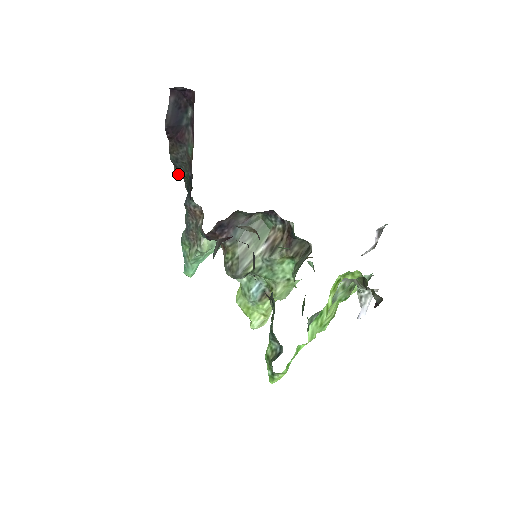
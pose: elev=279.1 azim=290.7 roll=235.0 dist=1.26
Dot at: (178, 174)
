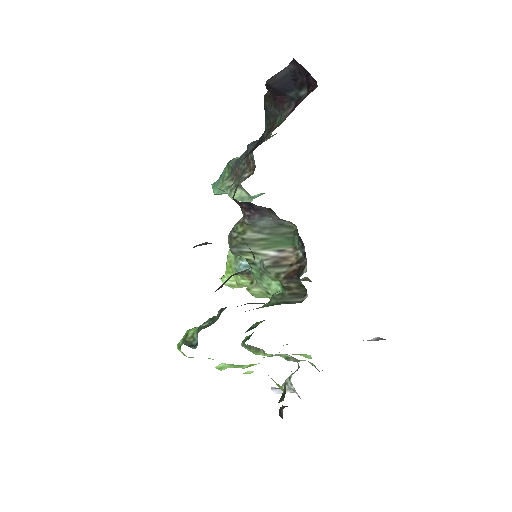
Dot at: occluded
